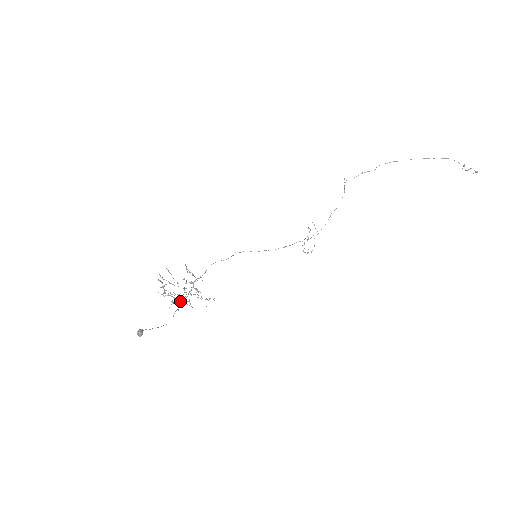
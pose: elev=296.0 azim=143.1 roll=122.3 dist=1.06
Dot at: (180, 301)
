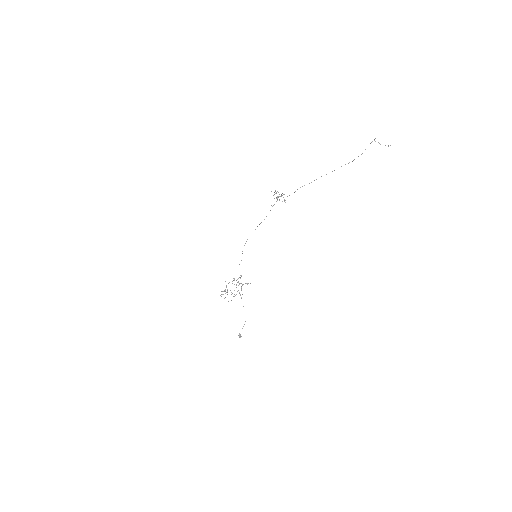
Dot at: occluded
